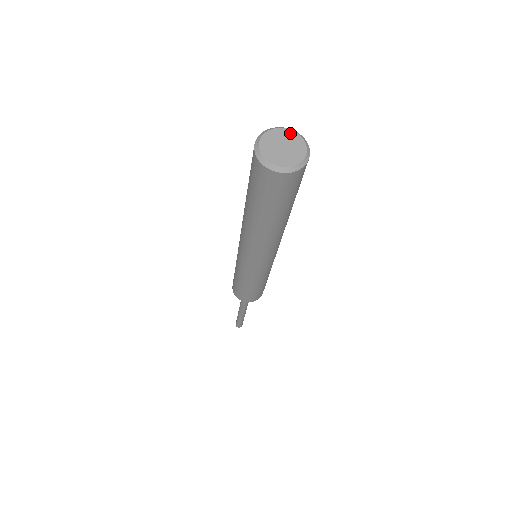
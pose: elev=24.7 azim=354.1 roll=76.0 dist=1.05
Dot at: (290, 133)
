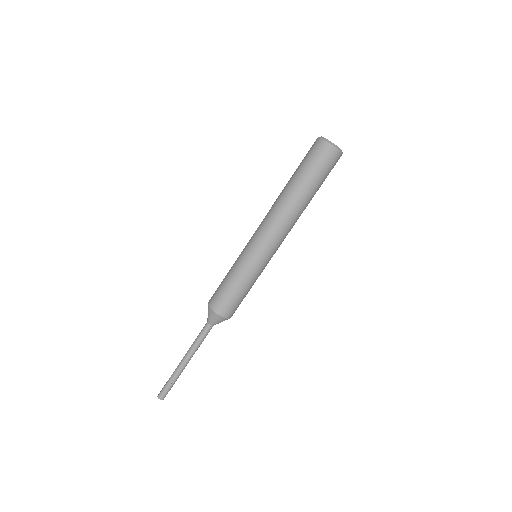
Dot at: occluded
